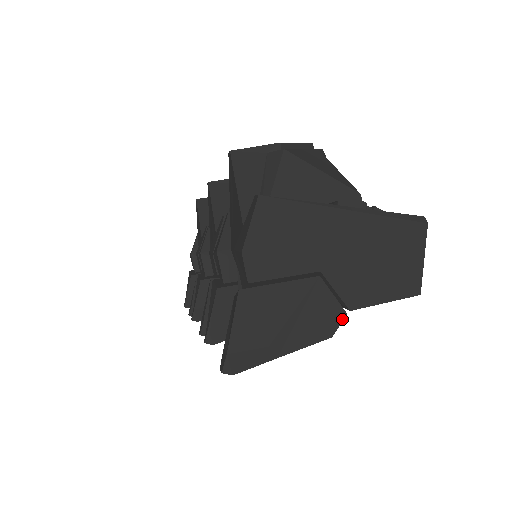
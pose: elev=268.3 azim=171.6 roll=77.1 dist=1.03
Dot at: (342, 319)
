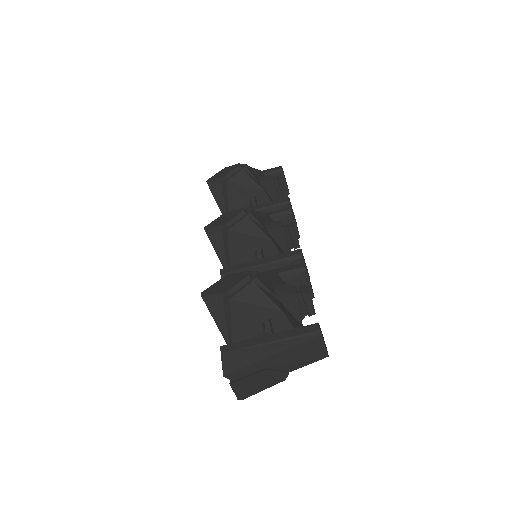
Dot at: (287, 375)
